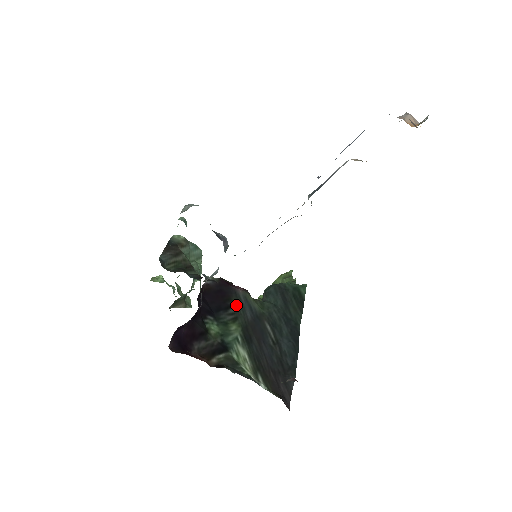
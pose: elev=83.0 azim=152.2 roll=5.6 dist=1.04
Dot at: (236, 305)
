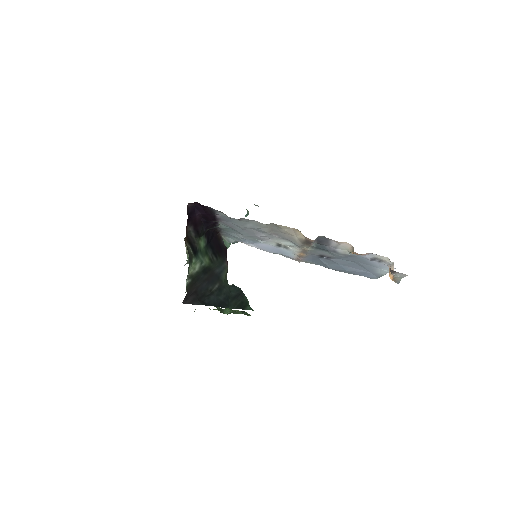
Dot at: (218, 261)
